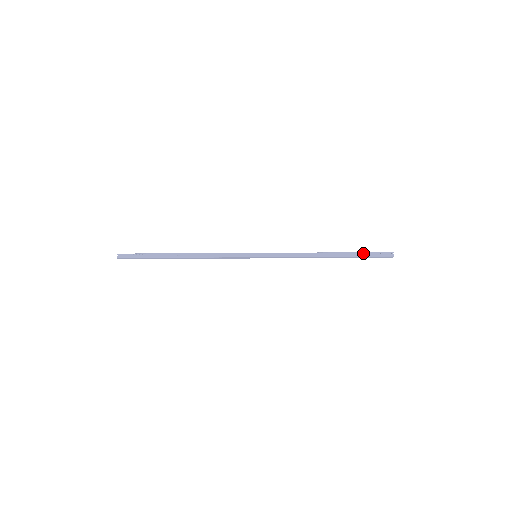
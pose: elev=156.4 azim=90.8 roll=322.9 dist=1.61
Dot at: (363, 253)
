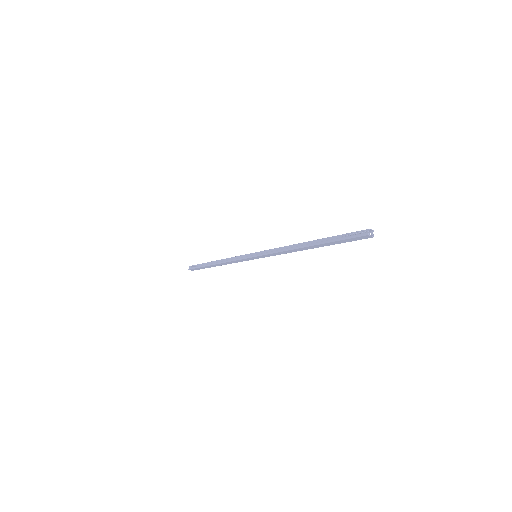
Dot at: (336, 236)
